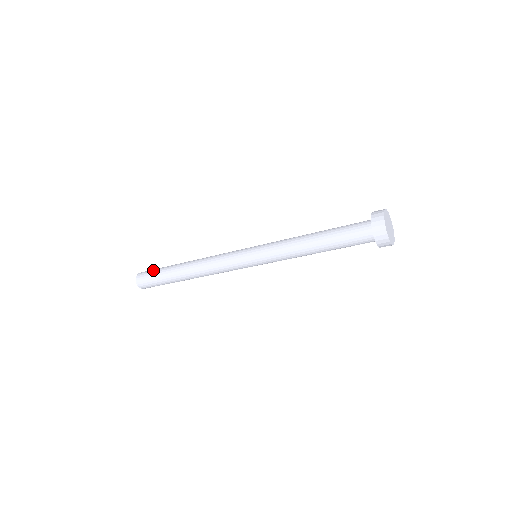
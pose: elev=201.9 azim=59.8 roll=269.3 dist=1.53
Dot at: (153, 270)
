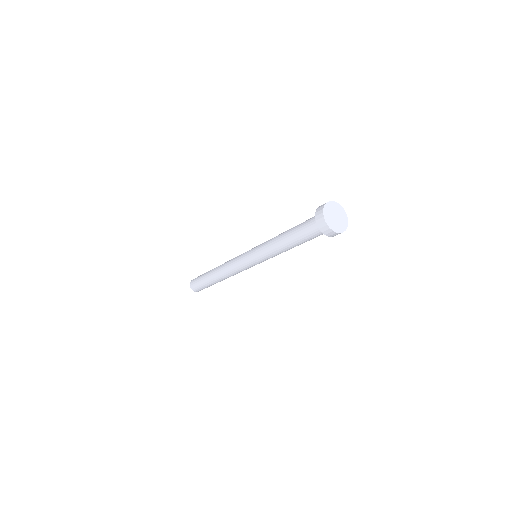
Dot at: (197, 283)
